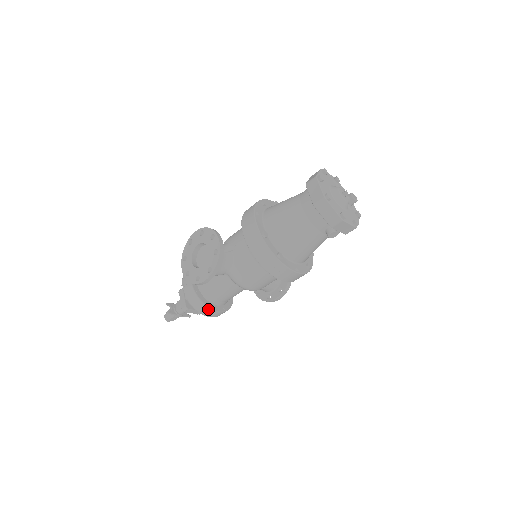
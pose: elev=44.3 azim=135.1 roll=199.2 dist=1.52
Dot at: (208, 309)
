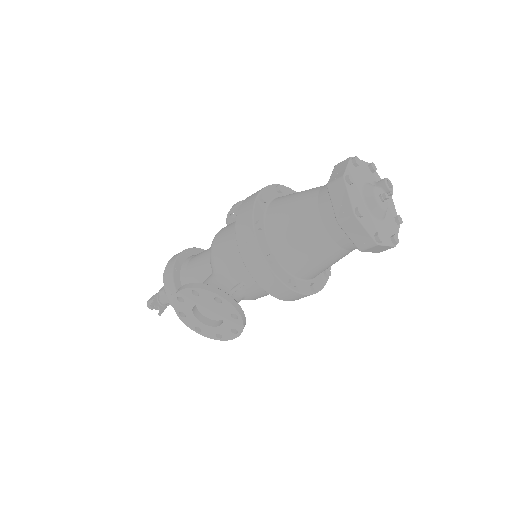
Dot at: occluded
